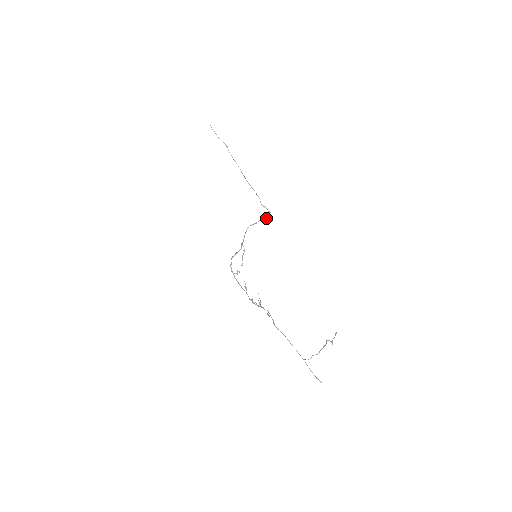
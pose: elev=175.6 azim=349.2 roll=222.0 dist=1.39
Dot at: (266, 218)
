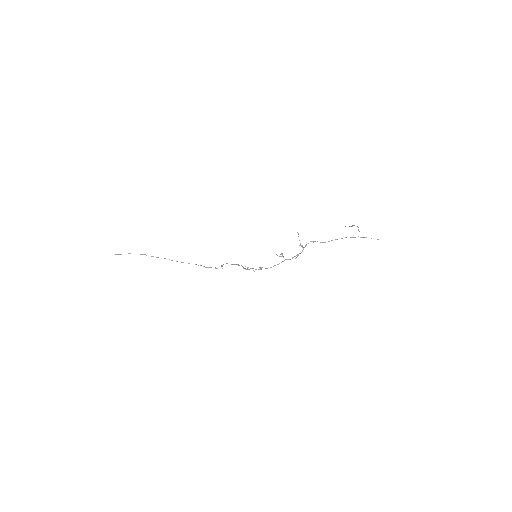
Dot at: occluded
